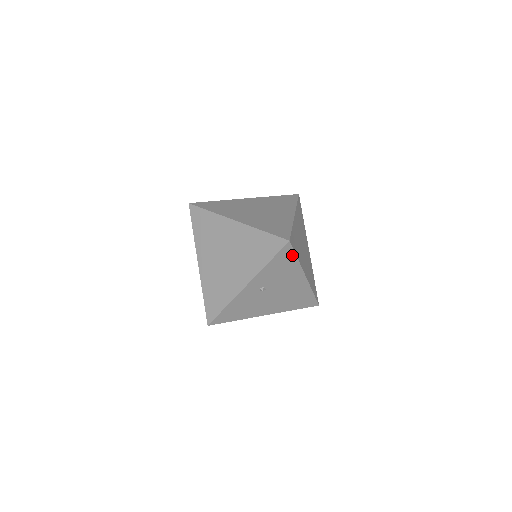
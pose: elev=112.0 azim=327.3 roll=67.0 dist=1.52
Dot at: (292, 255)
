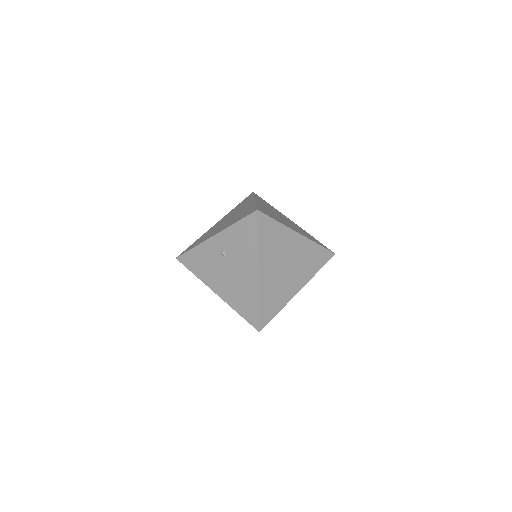
Dot at: (255, 231)
